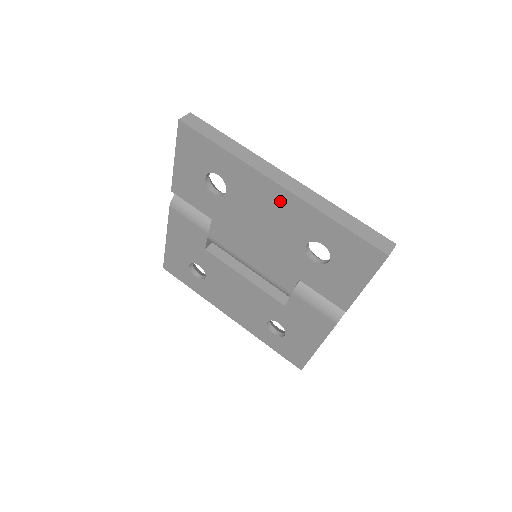
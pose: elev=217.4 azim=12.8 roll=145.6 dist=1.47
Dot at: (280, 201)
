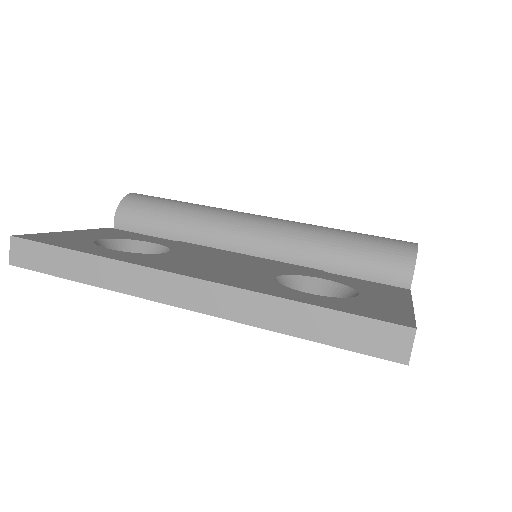
Dot at: occluded
